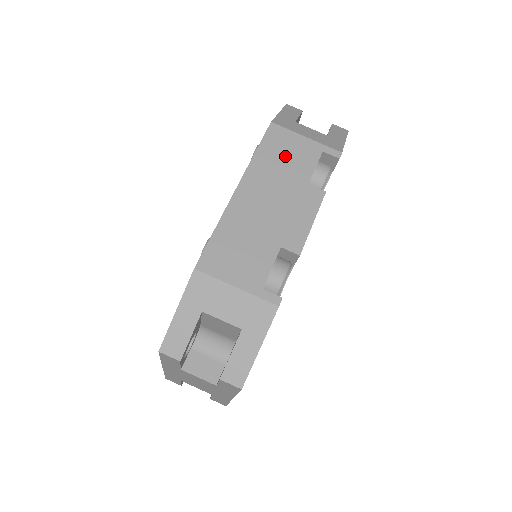
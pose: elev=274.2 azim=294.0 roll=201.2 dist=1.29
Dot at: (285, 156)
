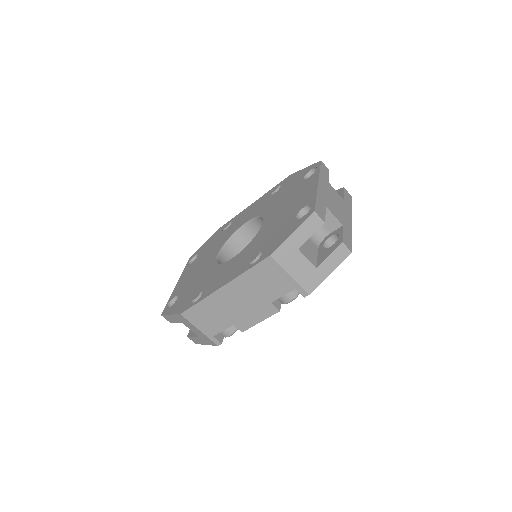
Dot at: (266, 281)
